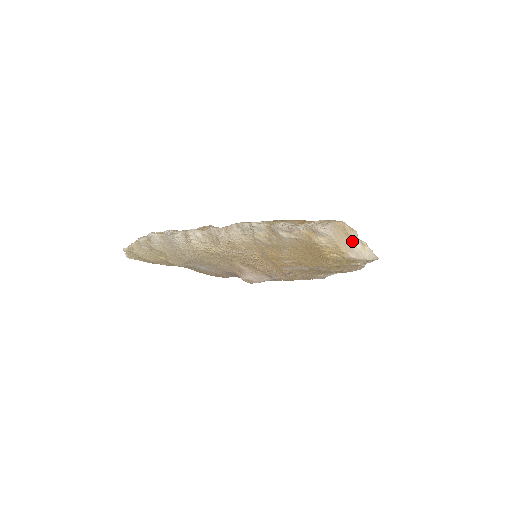
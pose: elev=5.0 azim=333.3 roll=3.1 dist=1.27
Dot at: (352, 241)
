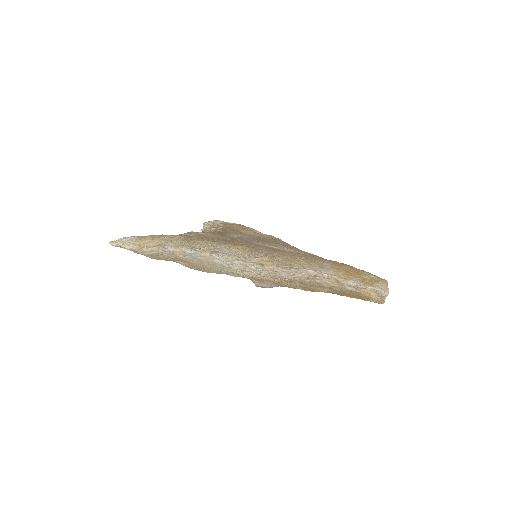
Dot at: occluded
